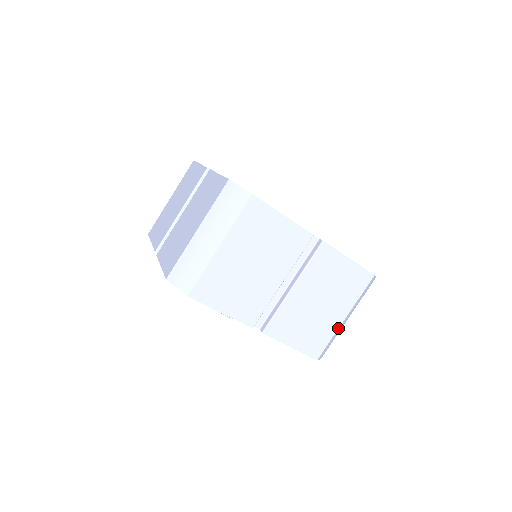
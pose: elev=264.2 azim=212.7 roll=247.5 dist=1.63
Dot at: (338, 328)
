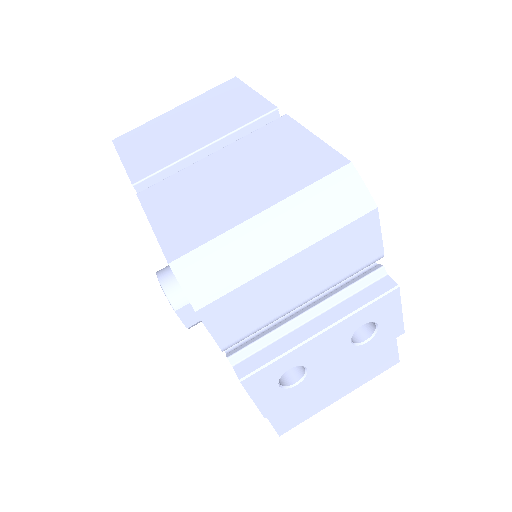
Dot at: (240, 224)
